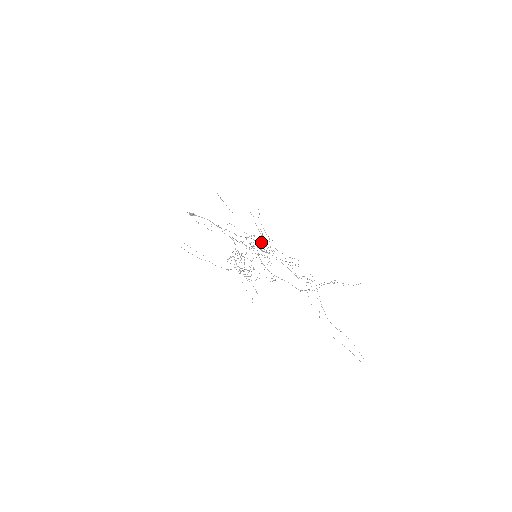
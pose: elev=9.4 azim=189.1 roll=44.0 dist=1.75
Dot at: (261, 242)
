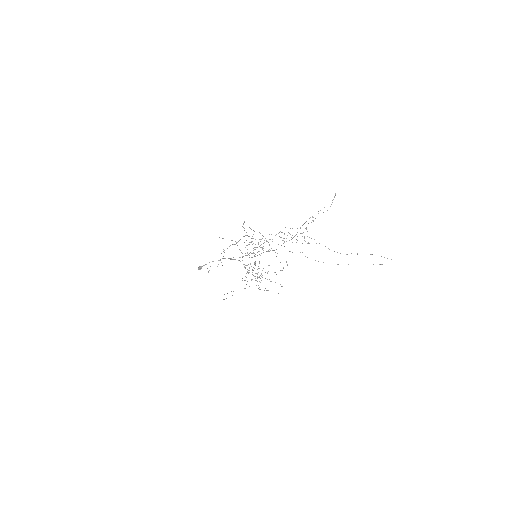
Dot at: (251, 242)
